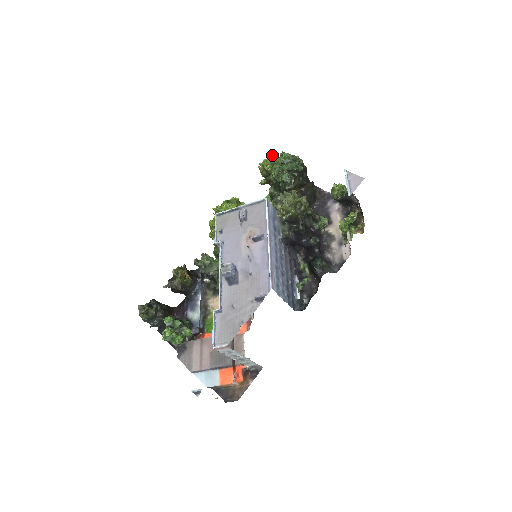
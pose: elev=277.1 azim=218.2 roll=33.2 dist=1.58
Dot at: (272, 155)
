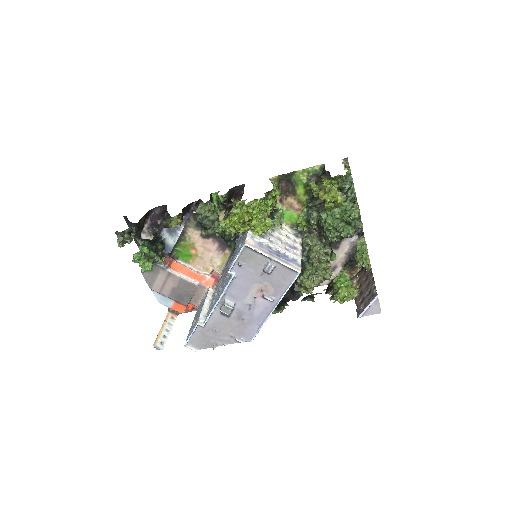
Dot at: (346, 175)
